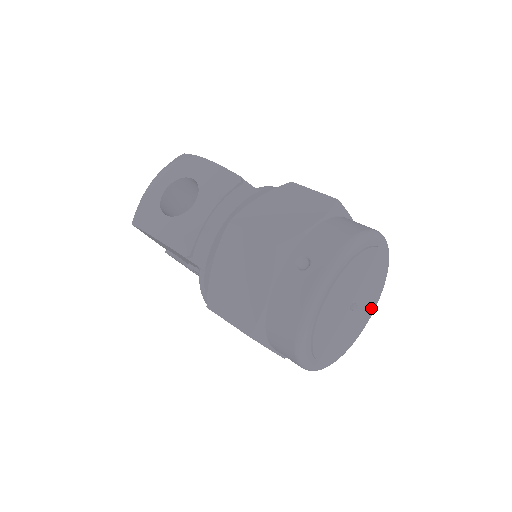
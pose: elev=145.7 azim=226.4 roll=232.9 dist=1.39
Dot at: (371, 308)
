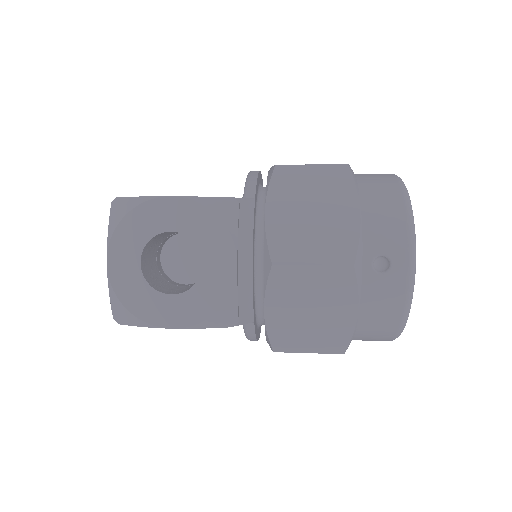
Dot at: occluded
